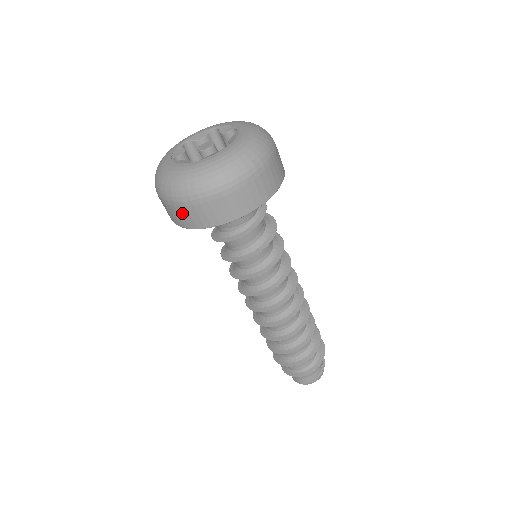
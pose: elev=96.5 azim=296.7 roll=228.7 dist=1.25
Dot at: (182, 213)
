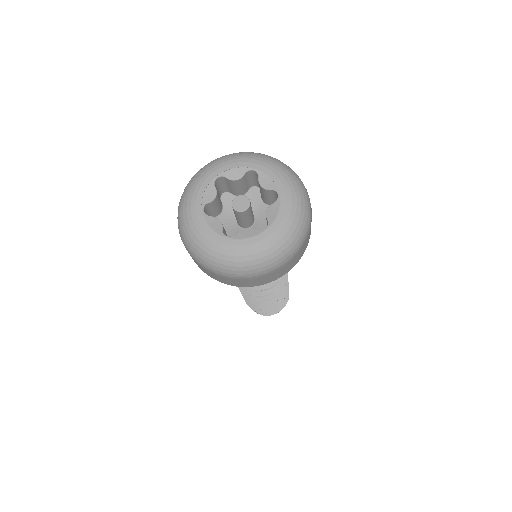
Dot at: (202, 268)
